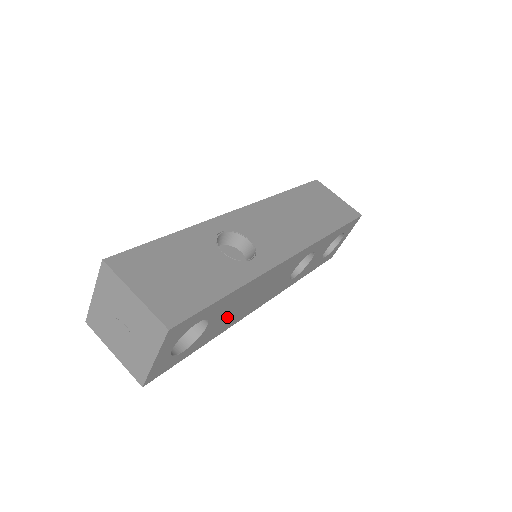
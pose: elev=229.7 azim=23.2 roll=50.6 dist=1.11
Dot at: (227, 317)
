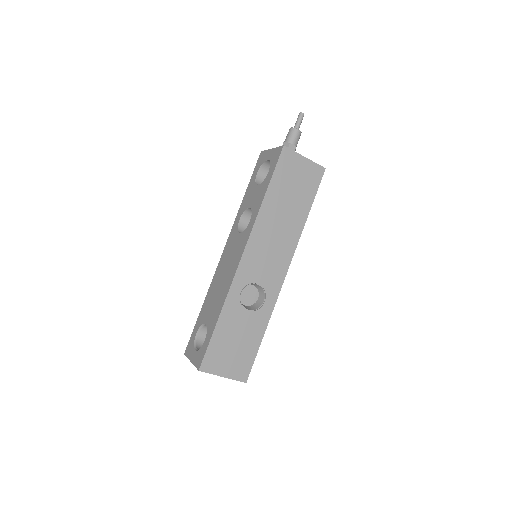
Dot at: occluded
